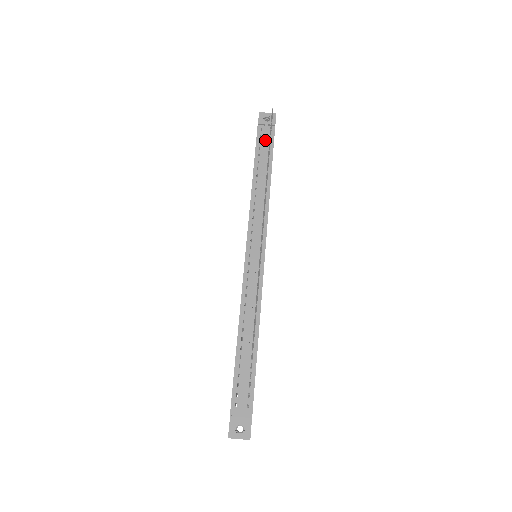
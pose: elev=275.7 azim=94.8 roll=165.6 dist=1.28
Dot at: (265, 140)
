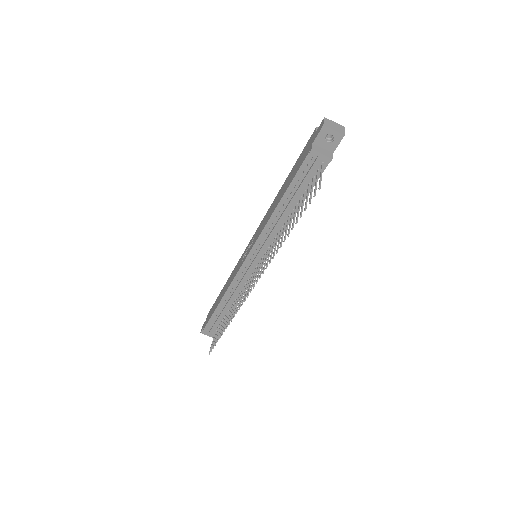
Dot at: (308, 176)
